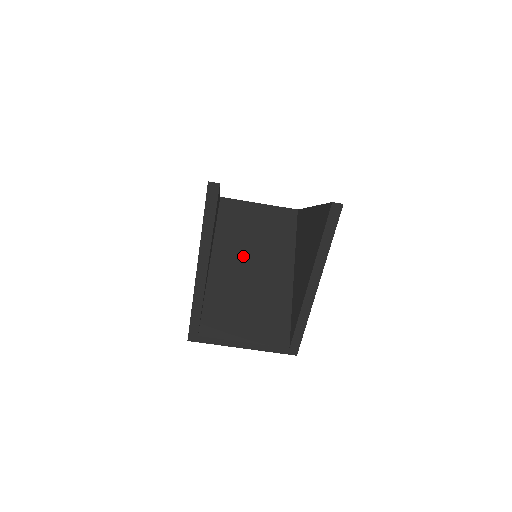
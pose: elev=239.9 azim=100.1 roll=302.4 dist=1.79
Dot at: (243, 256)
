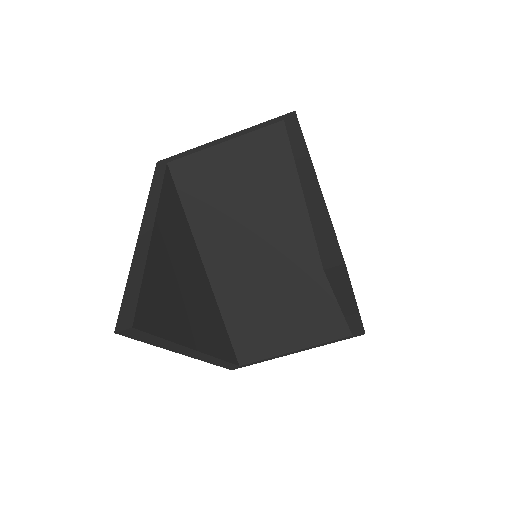
Dot at: (241, 240)
